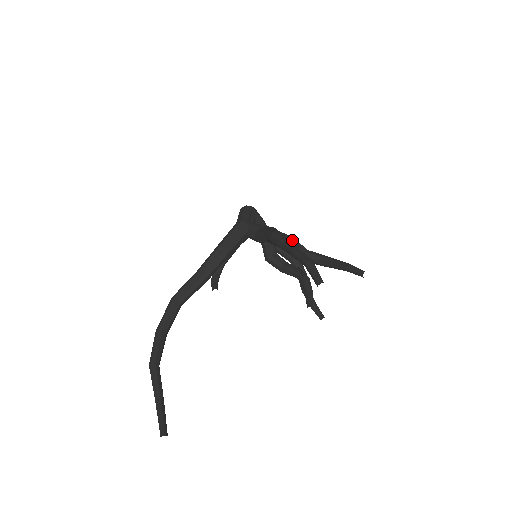
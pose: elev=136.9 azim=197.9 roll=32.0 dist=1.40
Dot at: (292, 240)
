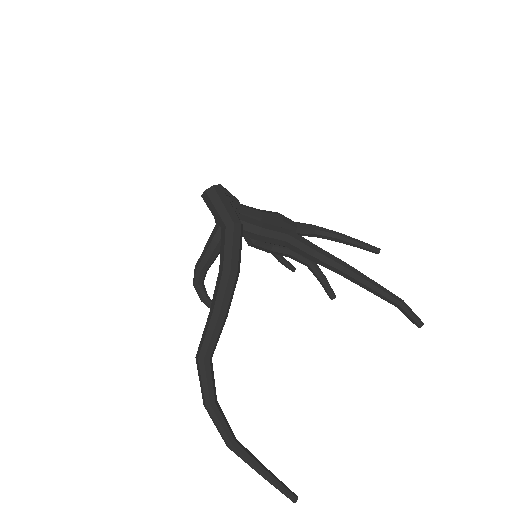
Dot at: (284, 220)
